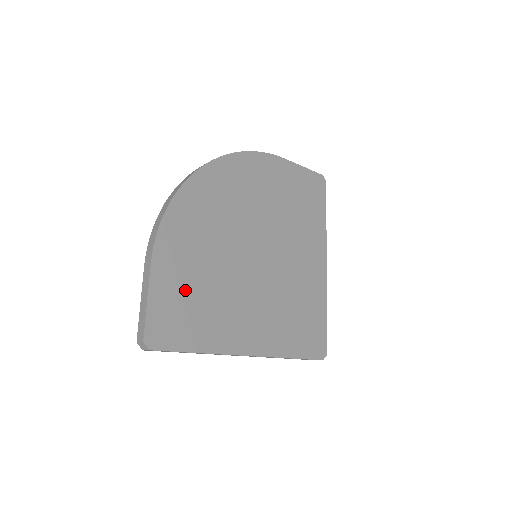
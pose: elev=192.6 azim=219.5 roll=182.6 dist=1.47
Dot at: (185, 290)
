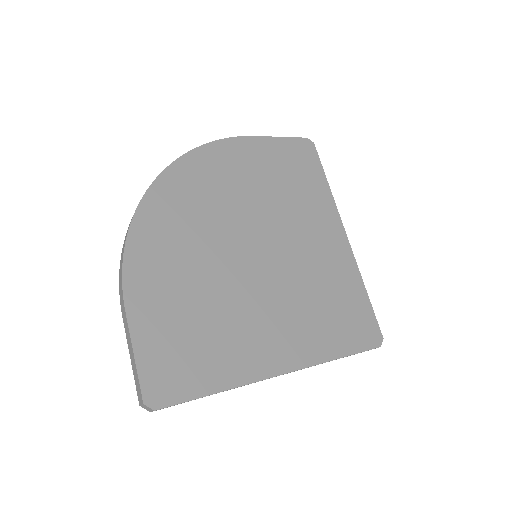
Dot at: (178, 325)
